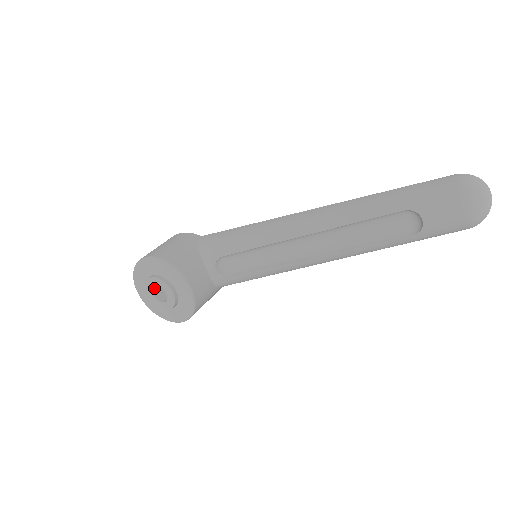
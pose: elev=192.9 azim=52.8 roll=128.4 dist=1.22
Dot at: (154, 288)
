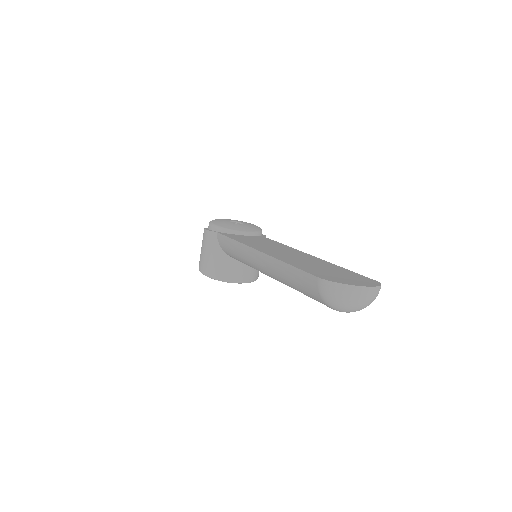
Dot at: occluded
